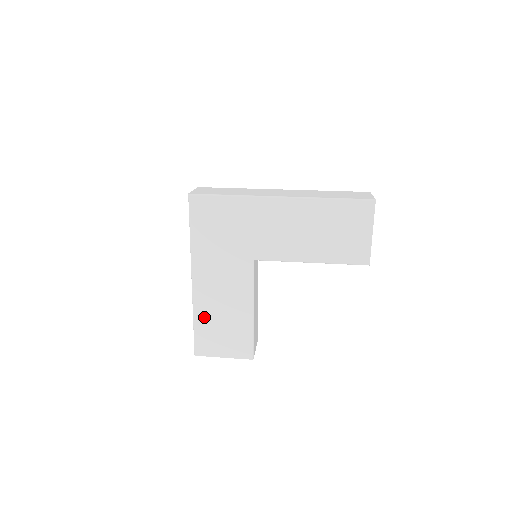
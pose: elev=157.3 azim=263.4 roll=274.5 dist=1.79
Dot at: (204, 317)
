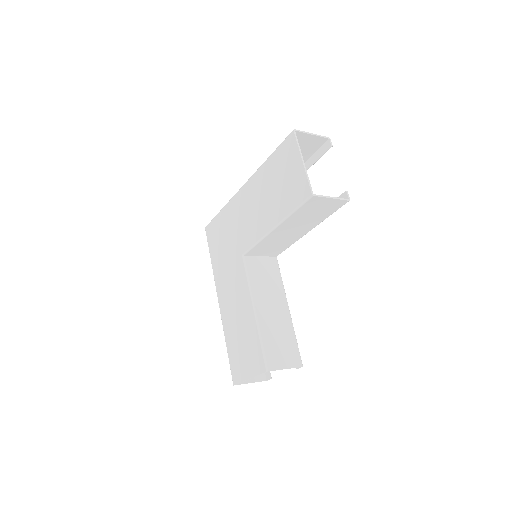
Dot at: (230, 336)
